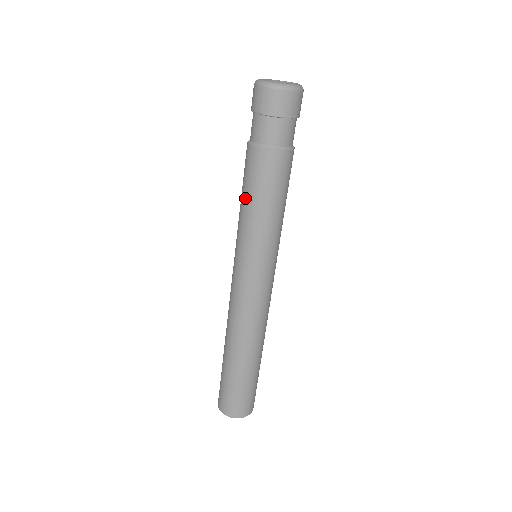
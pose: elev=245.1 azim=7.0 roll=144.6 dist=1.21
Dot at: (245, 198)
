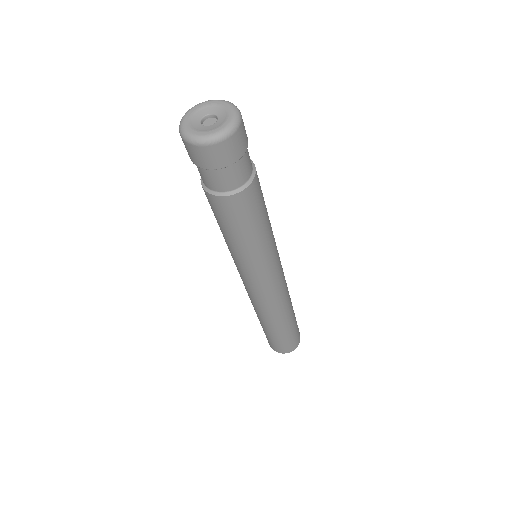
Dot at: (221, 230)
